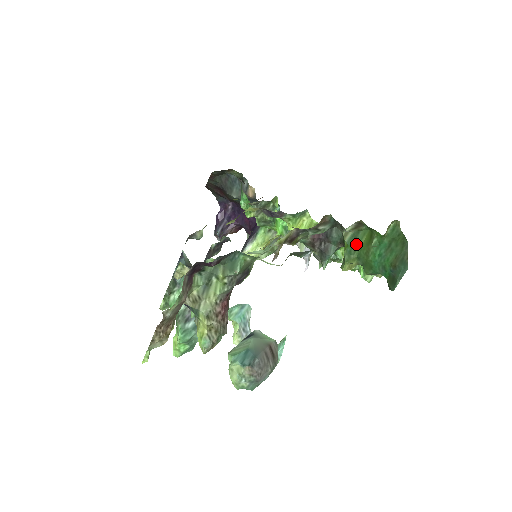
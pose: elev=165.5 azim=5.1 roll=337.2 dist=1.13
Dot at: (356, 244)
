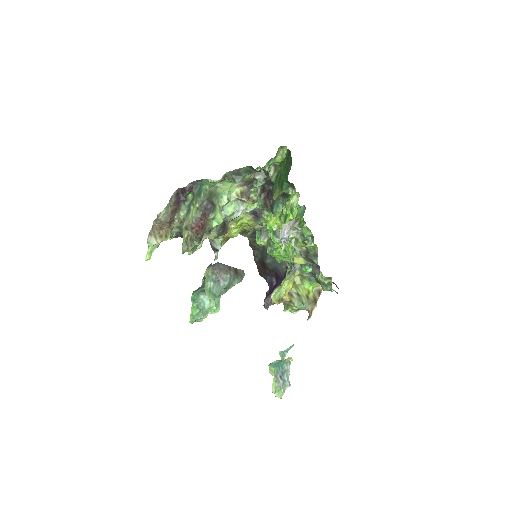
Dot at: (277, 179)
